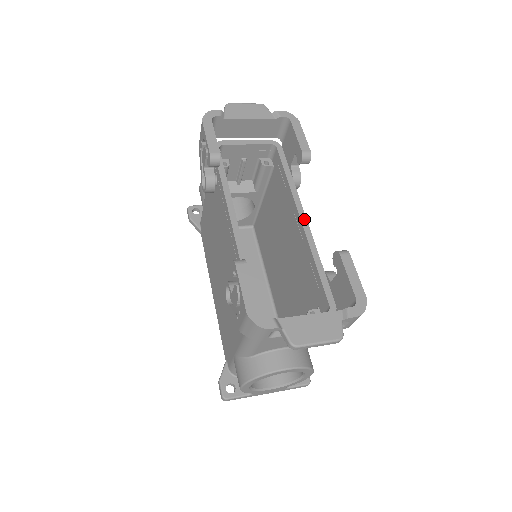
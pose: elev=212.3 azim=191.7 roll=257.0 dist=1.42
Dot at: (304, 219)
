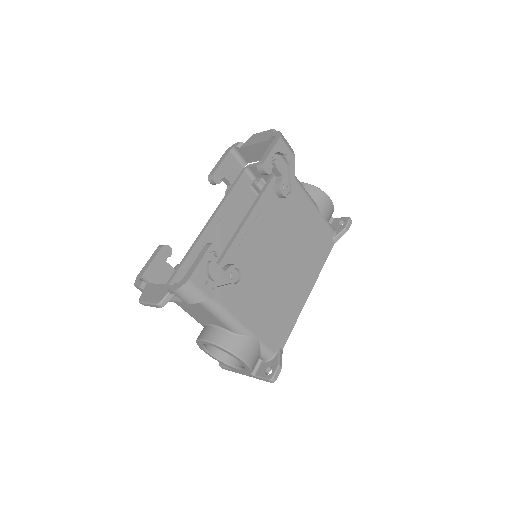
Dot at: (244, 221)
